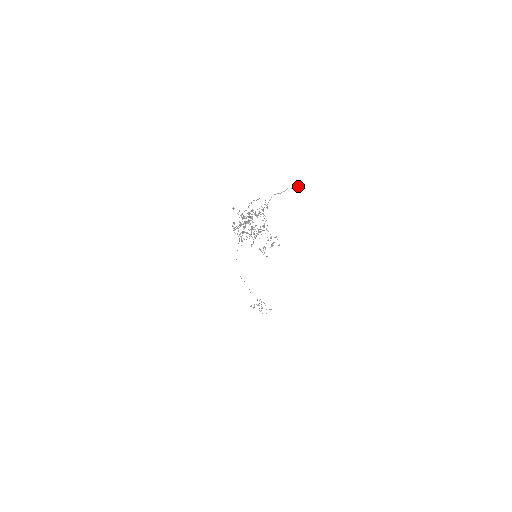
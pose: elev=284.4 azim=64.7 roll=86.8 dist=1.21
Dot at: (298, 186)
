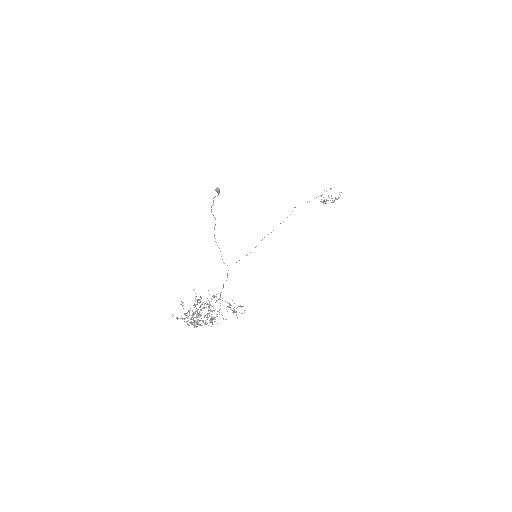
Dot at: occluded
